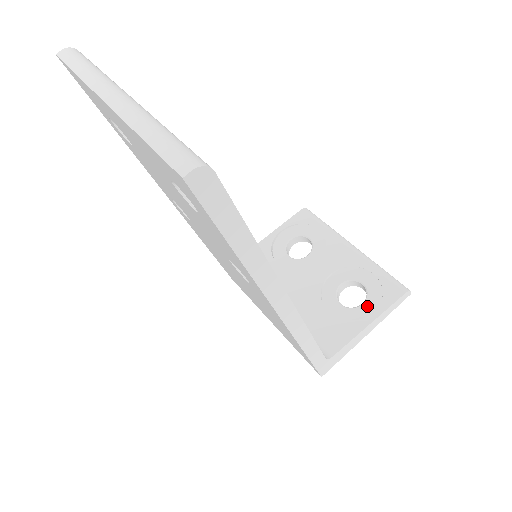
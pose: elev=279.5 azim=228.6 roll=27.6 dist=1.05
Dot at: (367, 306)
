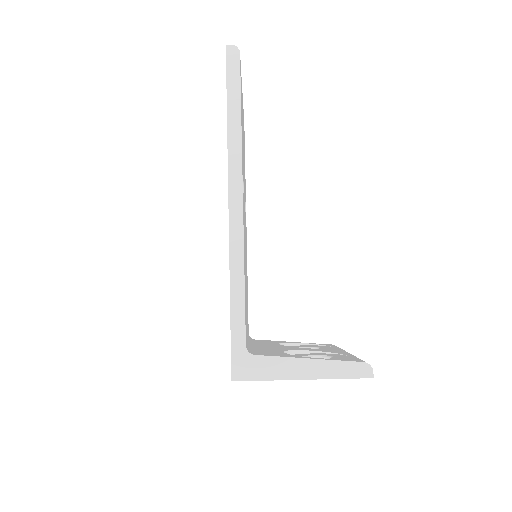
Dot at: occluded
